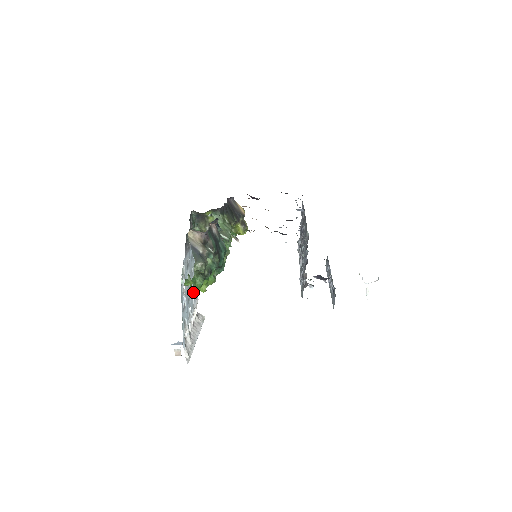
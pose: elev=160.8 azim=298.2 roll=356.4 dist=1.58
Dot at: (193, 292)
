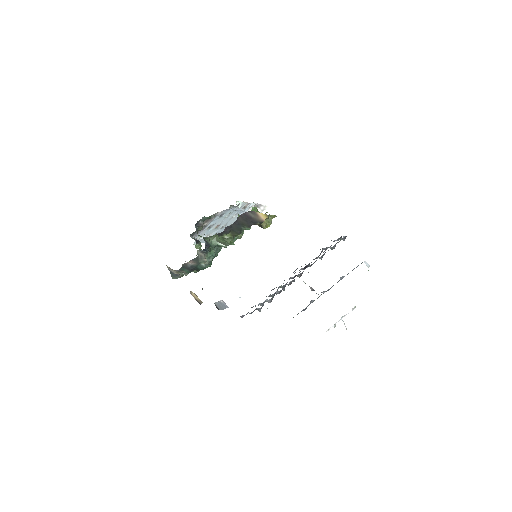
Dot at: (237, 215)
